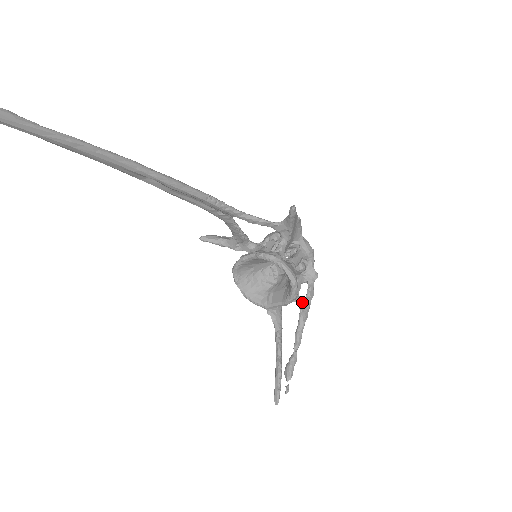
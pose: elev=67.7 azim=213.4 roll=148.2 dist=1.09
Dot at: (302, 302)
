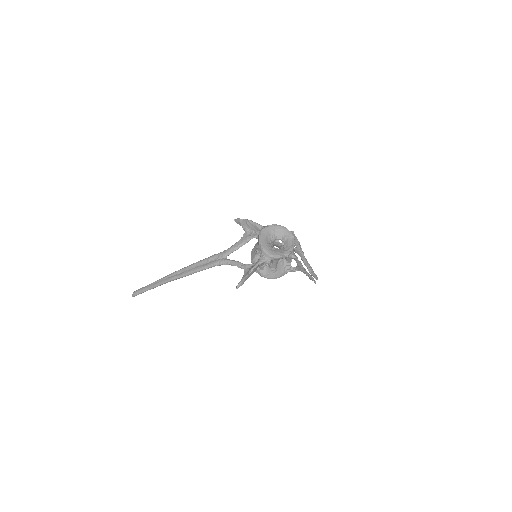
Dot at: (295, 267)
